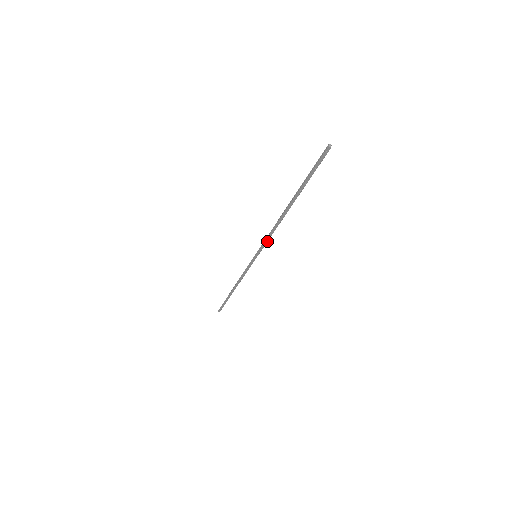
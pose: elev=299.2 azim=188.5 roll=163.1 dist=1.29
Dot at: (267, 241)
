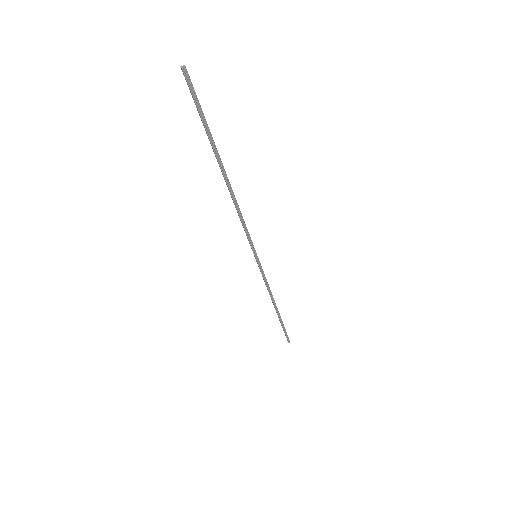
Dot at: (245, 231)
